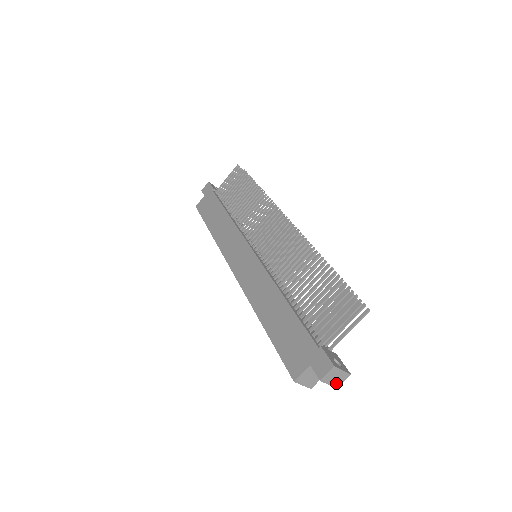
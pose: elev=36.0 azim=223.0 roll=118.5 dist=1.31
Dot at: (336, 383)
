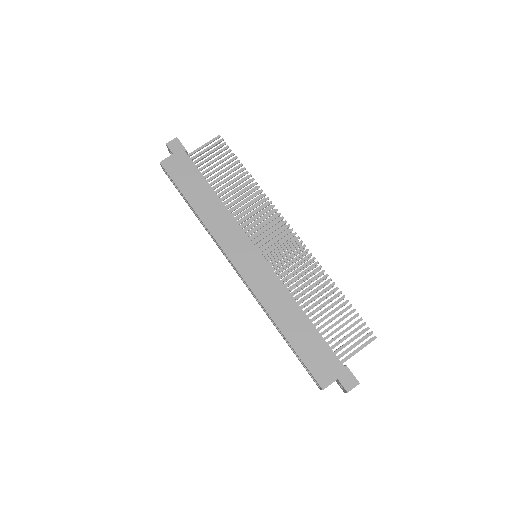
Dot at: occluded
